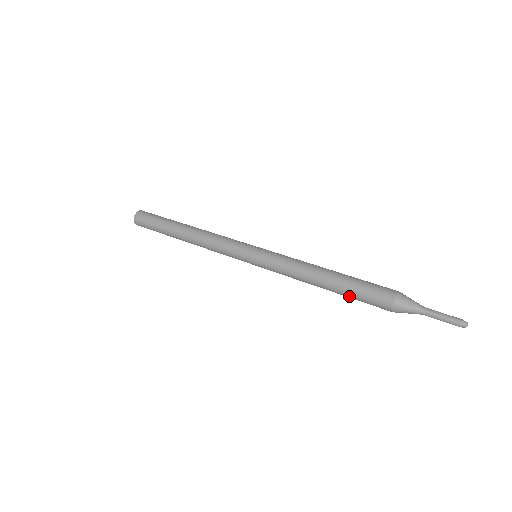
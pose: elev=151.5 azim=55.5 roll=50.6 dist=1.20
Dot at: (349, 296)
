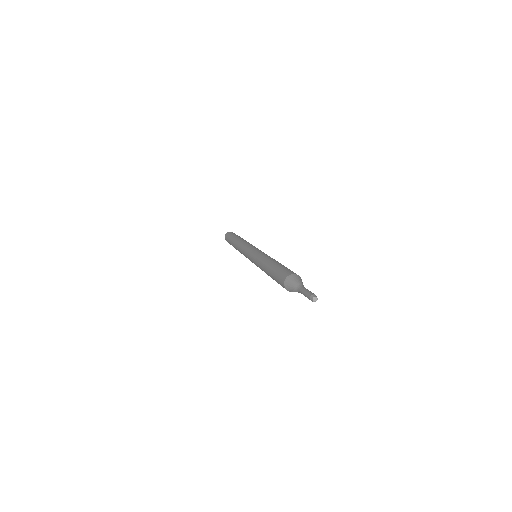
Dot at: (273, 277)
